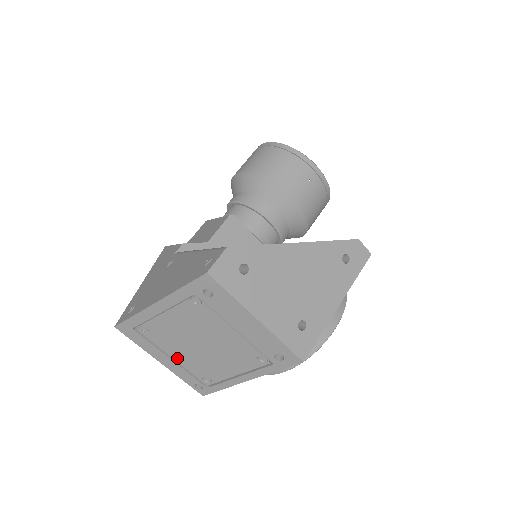
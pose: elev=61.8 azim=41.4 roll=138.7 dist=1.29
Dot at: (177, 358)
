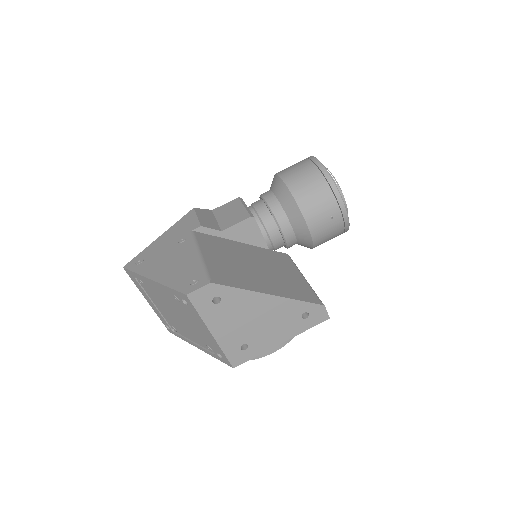
Dot at: (158, 307)
